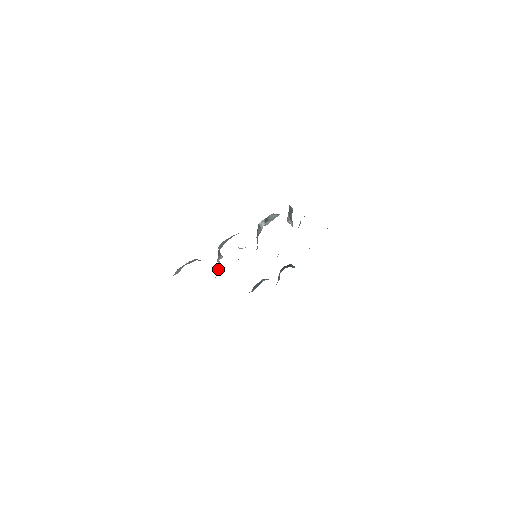
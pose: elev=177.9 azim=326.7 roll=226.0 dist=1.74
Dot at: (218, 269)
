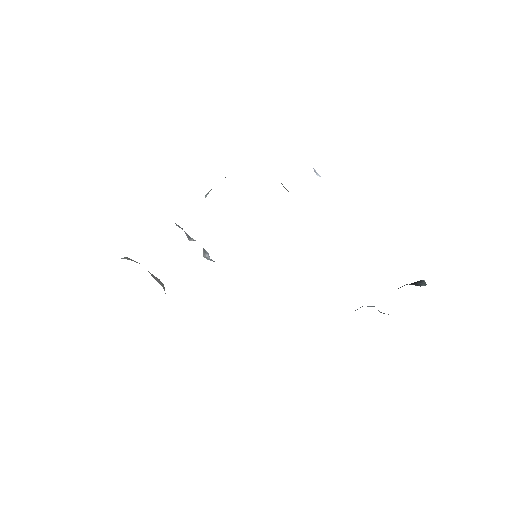
Dot at: occluded
